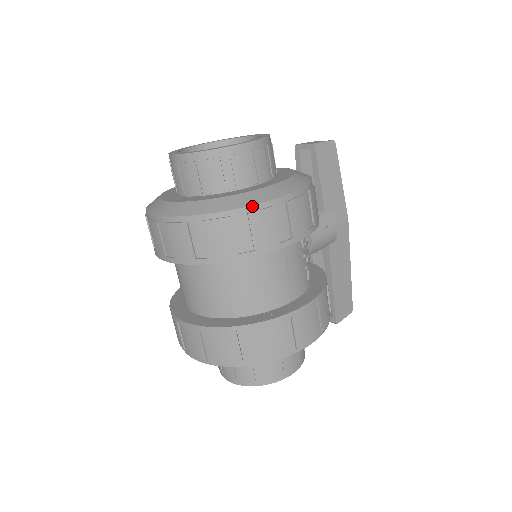
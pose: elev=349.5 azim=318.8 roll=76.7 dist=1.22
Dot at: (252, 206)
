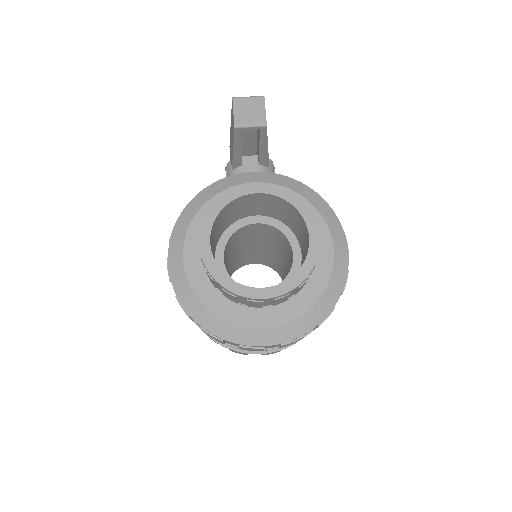
Dot at: (344, 287)
